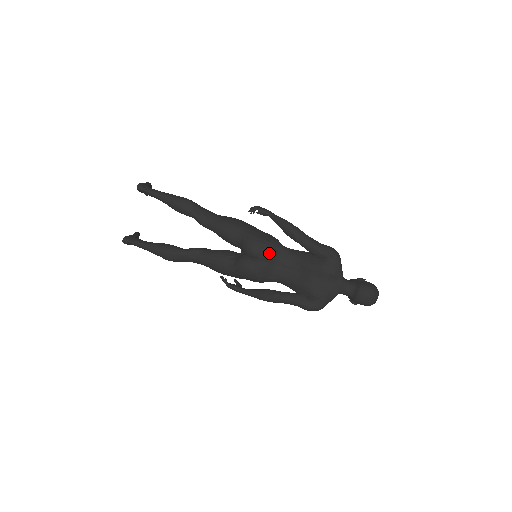
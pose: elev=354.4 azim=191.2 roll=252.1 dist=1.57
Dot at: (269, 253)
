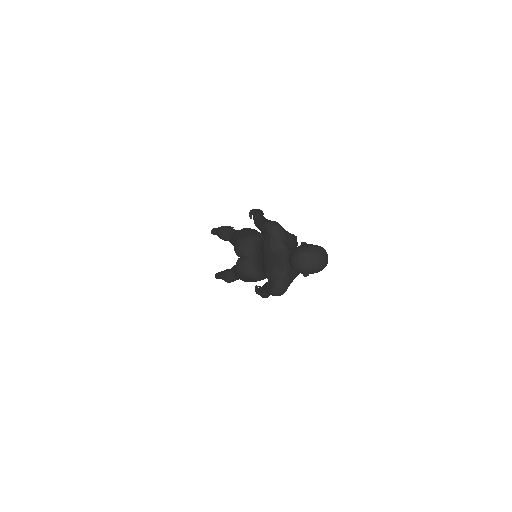
Dot at: (245, 248)
